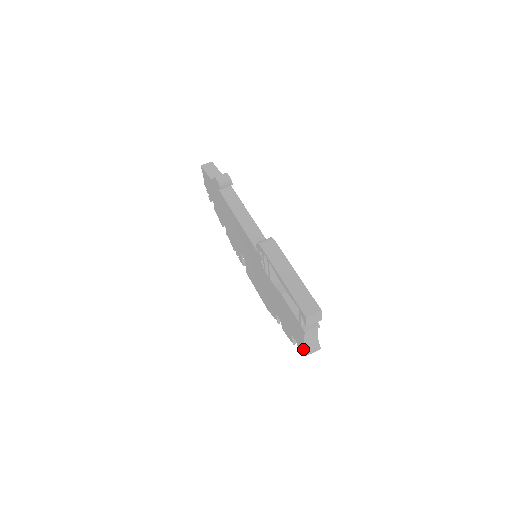
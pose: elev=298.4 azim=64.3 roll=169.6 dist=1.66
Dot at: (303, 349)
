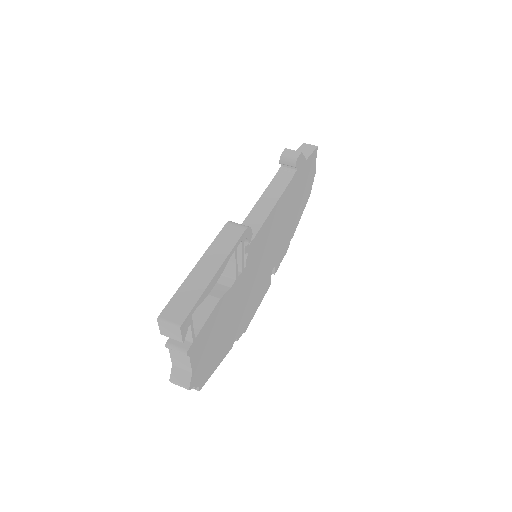
Dot at: occluded
